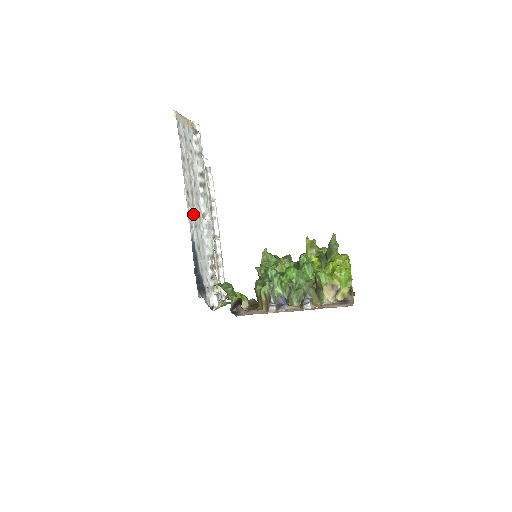
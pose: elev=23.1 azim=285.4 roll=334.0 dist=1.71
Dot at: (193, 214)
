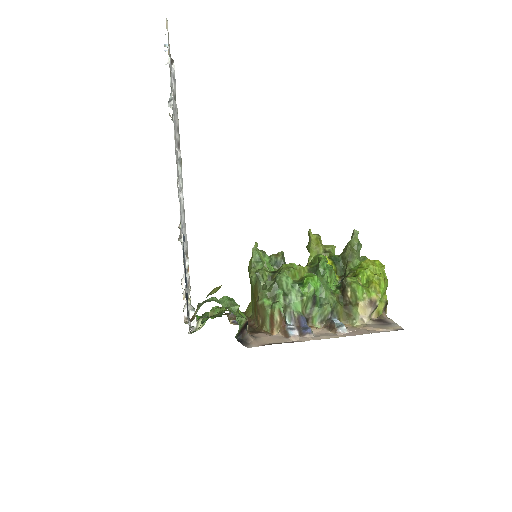
Dot at: occluded
